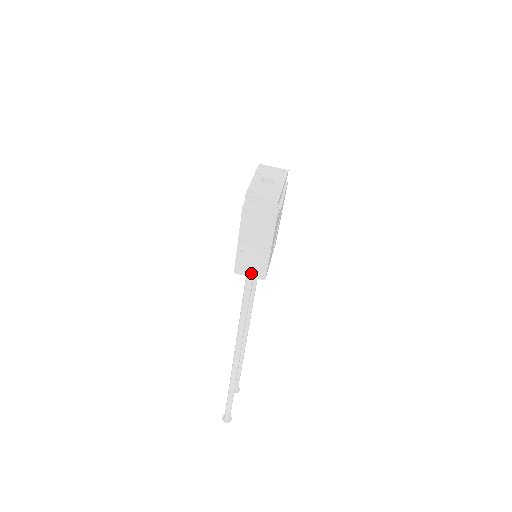
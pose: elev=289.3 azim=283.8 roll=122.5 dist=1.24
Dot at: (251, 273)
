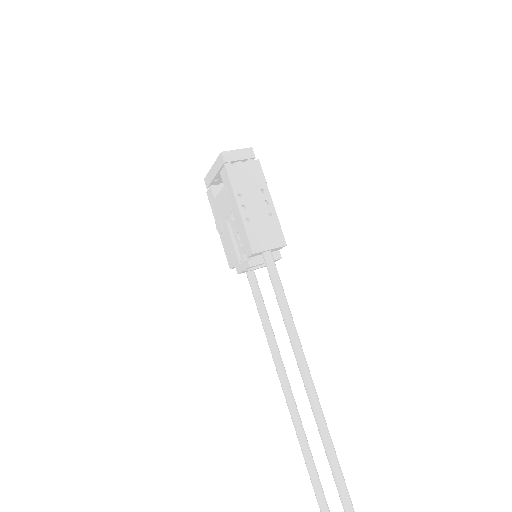
Dot at: (269, 244)
